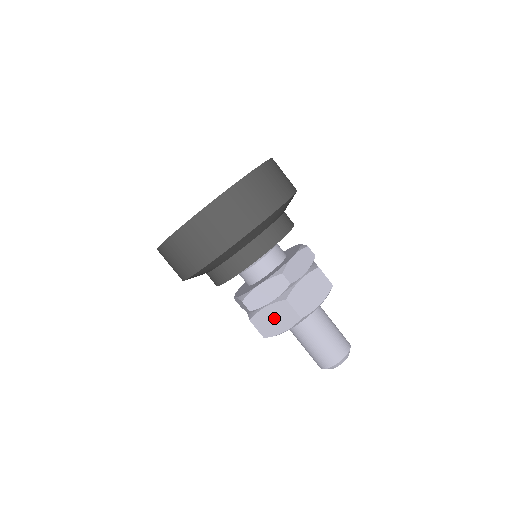
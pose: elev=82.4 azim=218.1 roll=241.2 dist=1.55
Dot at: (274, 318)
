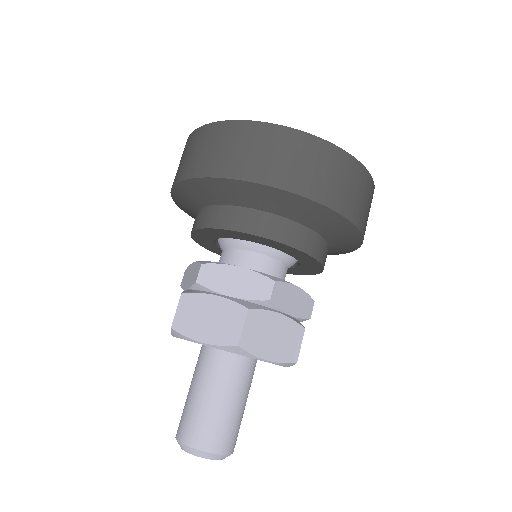
Dot at: occluded
